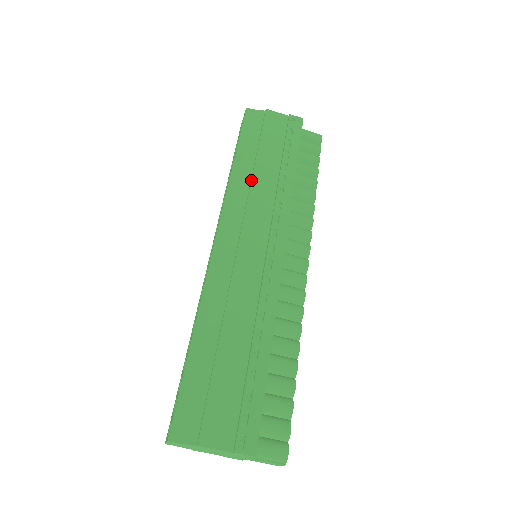
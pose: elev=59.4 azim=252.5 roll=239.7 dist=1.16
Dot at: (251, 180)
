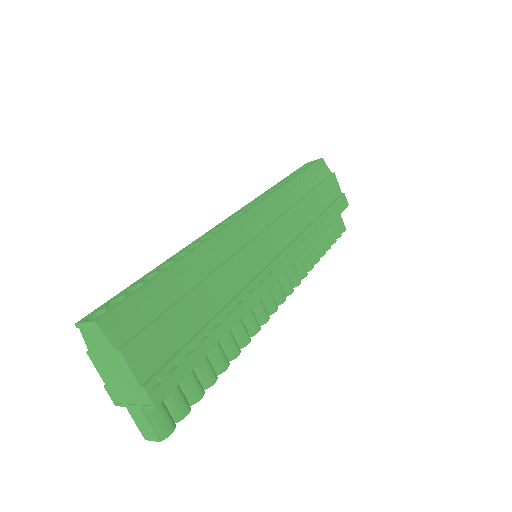
Dot at: (297, 202)
